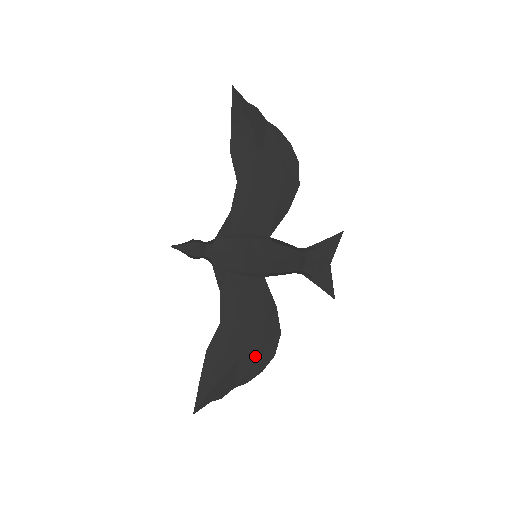
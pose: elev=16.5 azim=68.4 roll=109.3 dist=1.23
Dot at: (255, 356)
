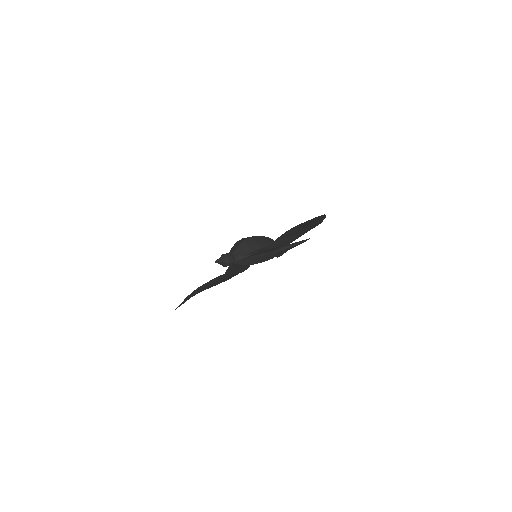
Dot at: occluded
